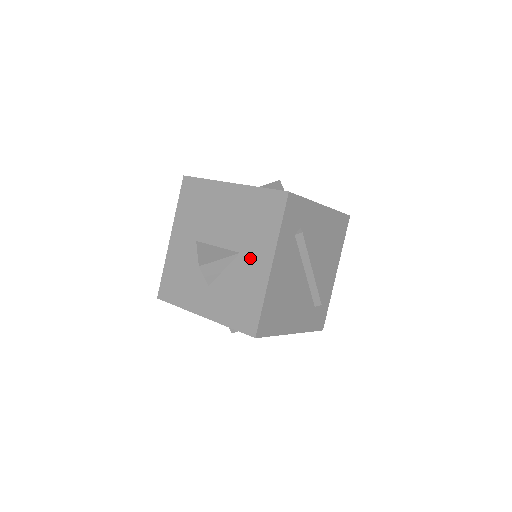
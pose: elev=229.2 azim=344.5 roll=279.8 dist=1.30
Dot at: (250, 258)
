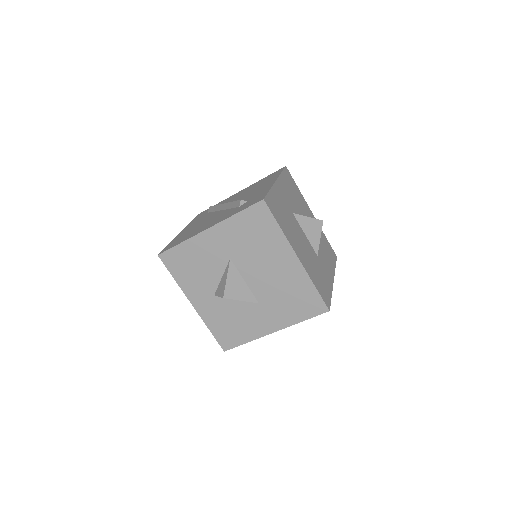
Dot at: (263, 314)
